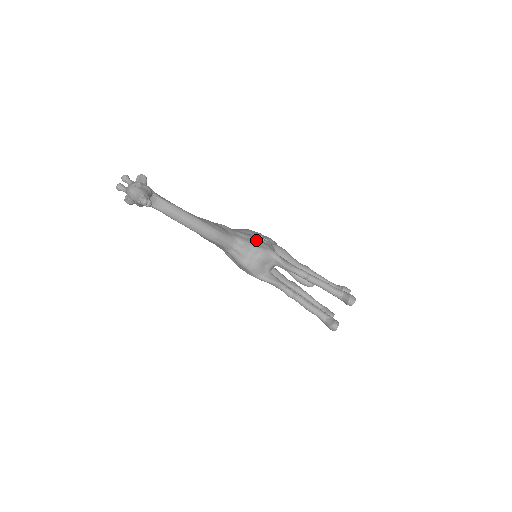
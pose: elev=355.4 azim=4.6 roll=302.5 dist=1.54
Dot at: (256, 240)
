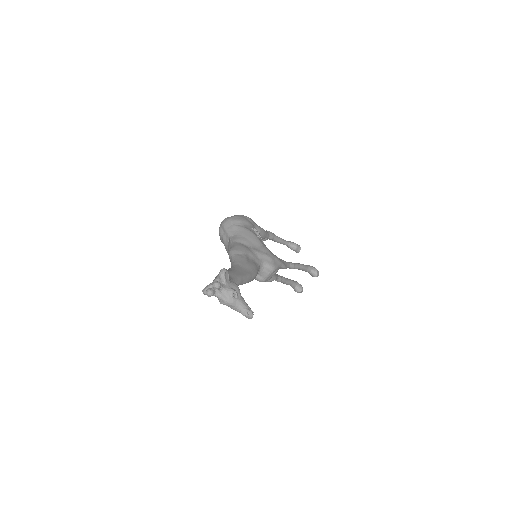
Dot at: (272, 259)
